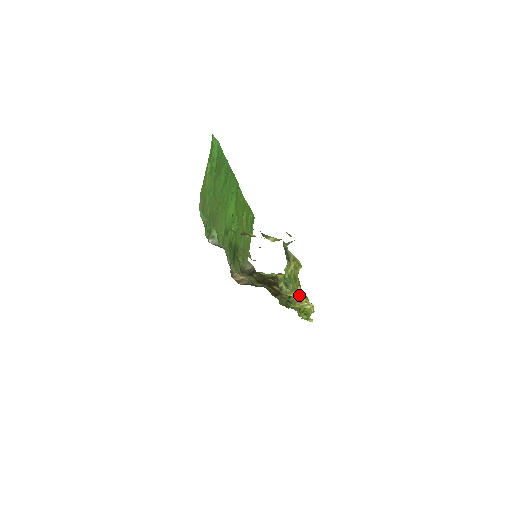
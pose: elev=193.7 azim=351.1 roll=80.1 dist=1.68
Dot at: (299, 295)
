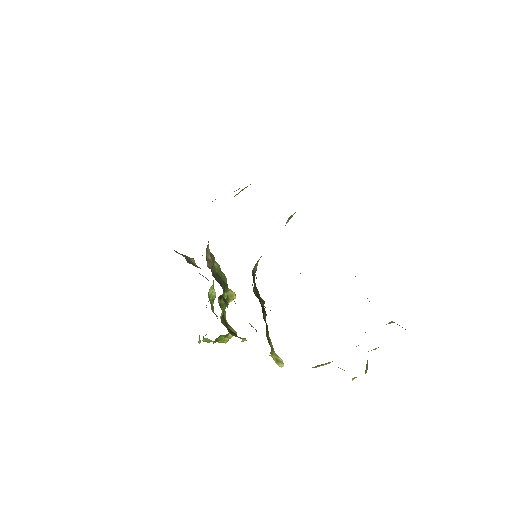
Dot at: occluded
